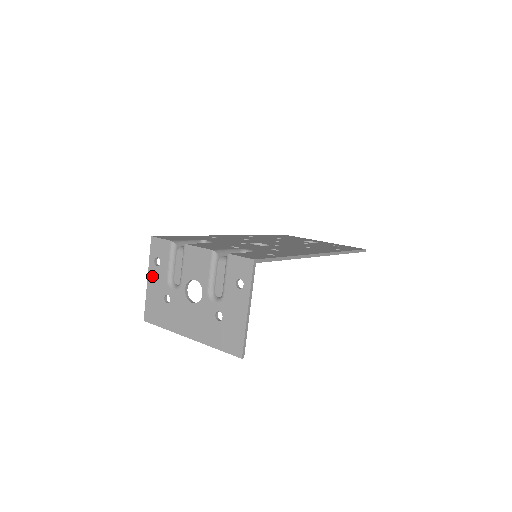
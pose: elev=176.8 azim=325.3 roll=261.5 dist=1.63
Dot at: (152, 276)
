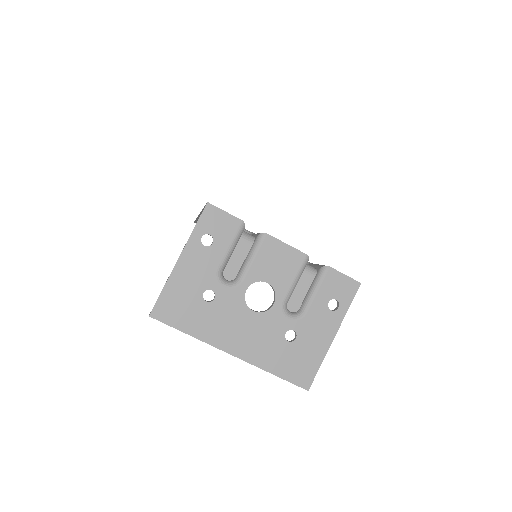
Dot at: (190, 257)
